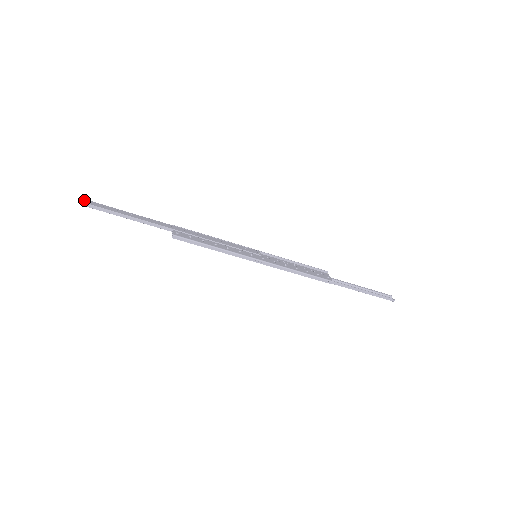
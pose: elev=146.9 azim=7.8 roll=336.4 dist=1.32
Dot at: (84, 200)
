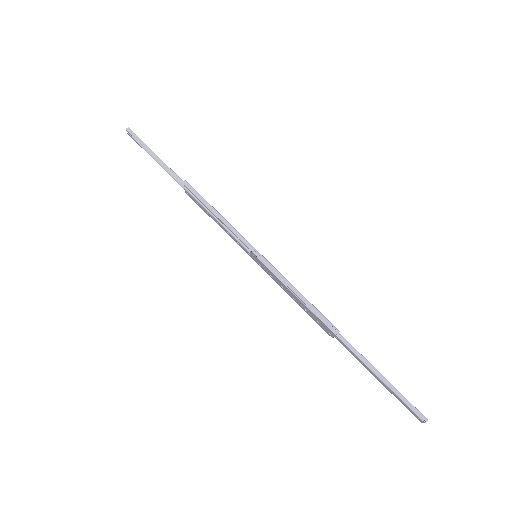
Dot at: (130, 130)
